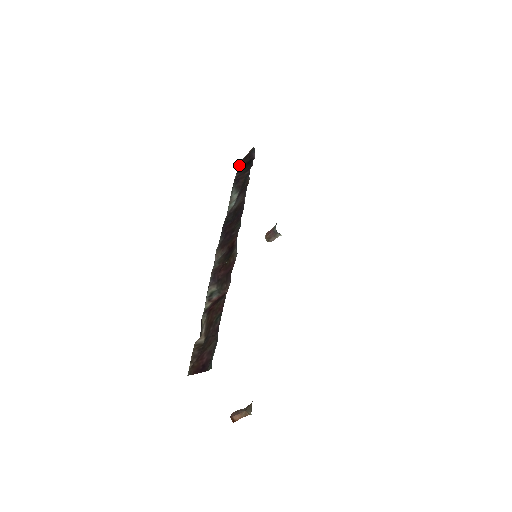
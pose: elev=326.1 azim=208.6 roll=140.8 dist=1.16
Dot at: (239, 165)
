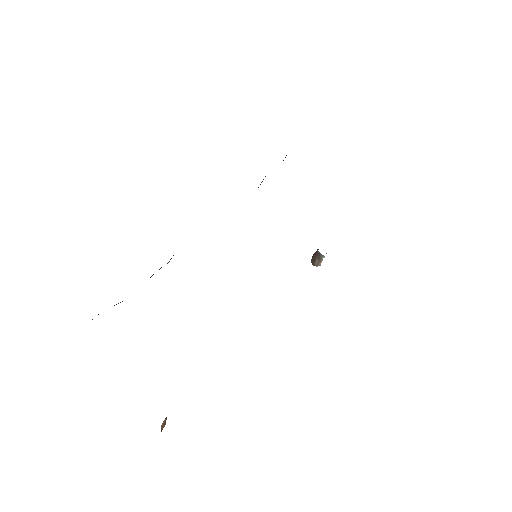
Dot at: occluded
